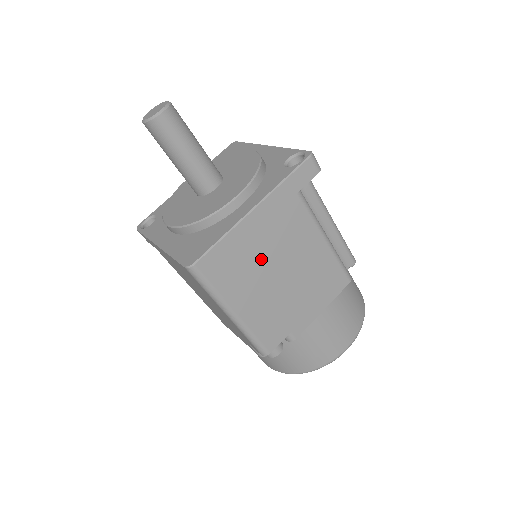
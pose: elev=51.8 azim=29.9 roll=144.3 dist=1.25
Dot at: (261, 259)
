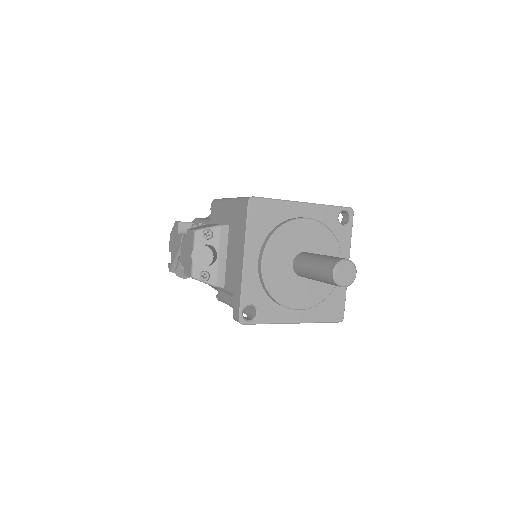
Dot at: occluded
